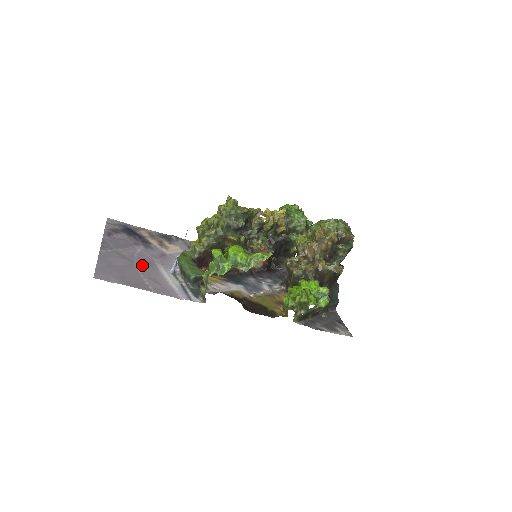
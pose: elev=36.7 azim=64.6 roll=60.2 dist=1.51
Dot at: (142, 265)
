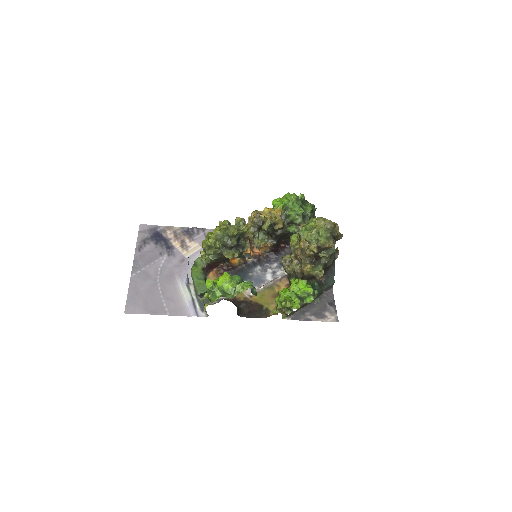
Dot at: (163, 282)
